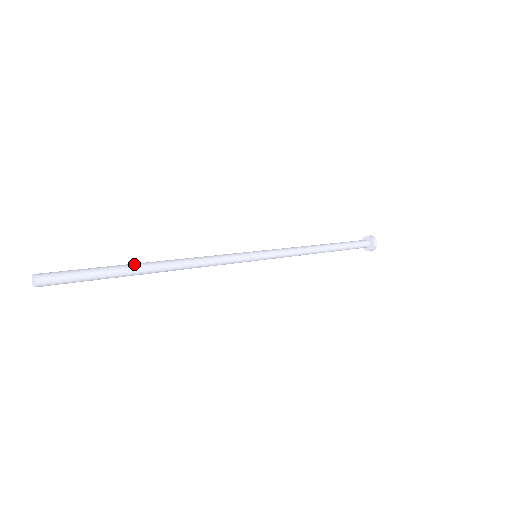
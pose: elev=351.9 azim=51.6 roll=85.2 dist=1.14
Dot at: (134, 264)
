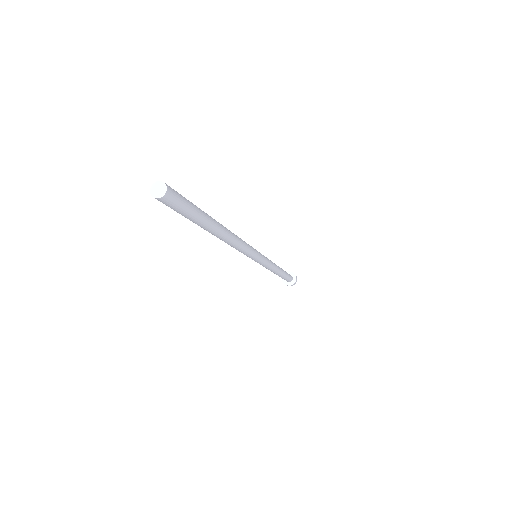
Dot at: occluded
